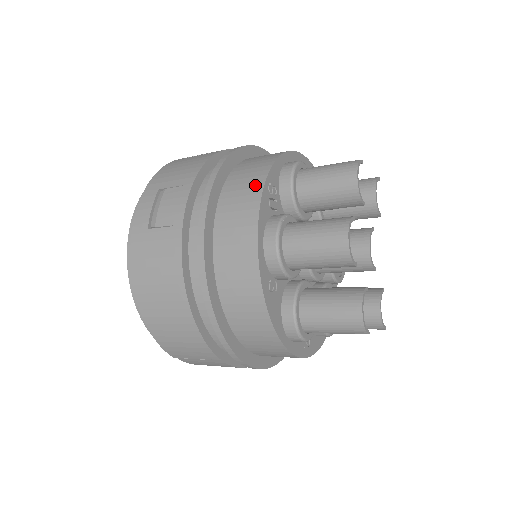
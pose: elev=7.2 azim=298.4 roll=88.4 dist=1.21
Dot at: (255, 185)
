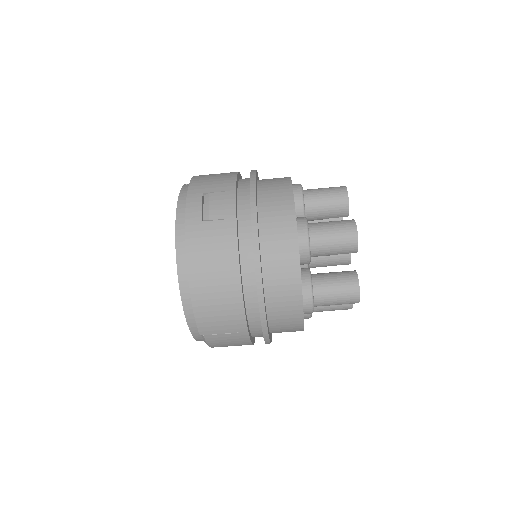
Dot at: (286, 194)
